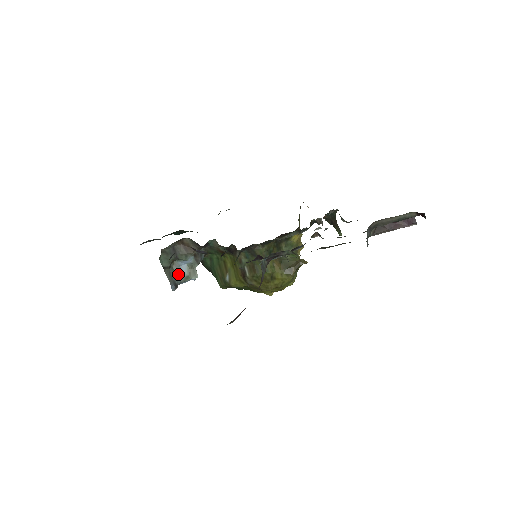
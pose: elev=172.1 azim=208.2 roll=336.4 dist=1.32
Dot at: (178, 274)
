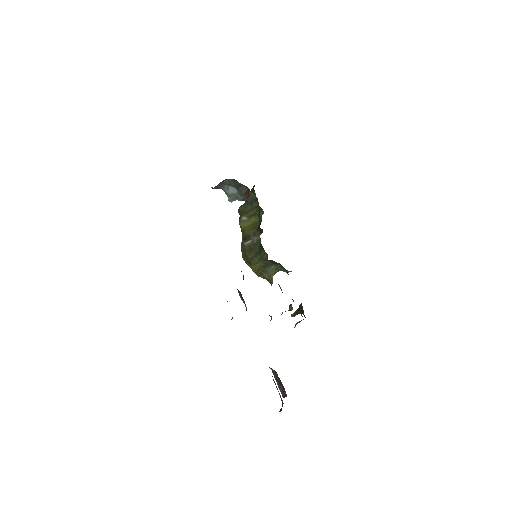
Dot at: (227, 187)
